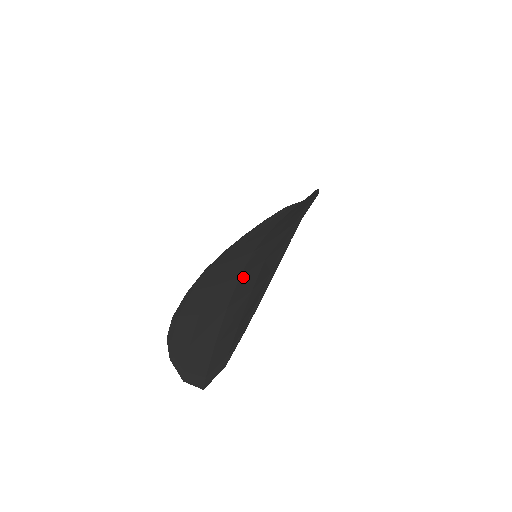
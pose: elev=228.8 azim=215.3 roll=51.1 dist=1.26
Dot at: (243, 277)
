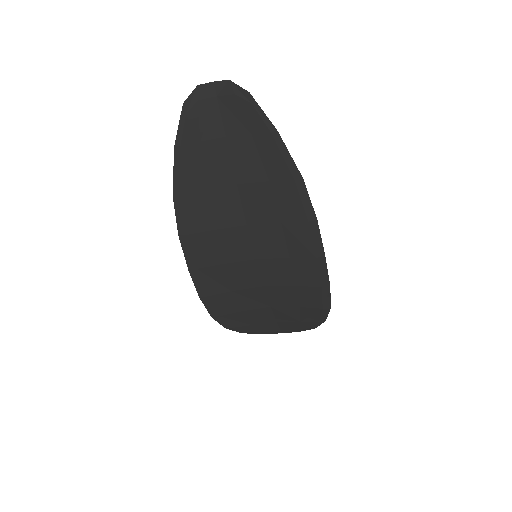
Dot at: (272, 290)
